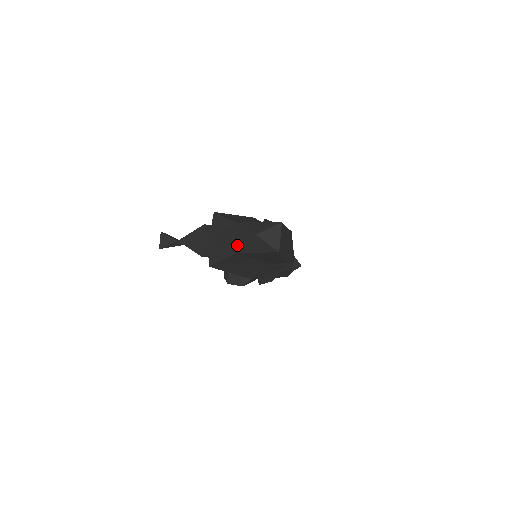
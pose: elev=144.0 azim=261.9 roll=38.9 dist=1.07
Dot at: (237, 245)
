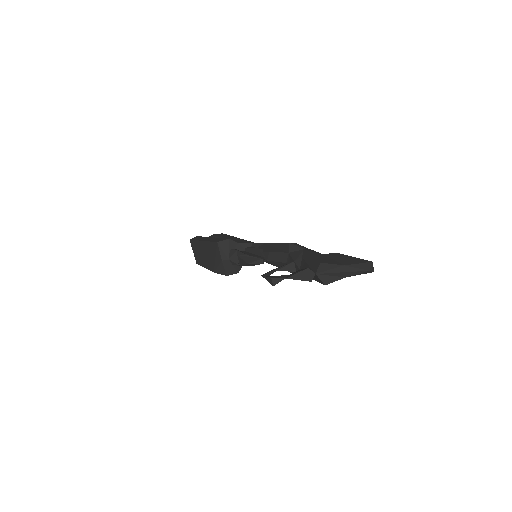
Dot at: (350, 275)
